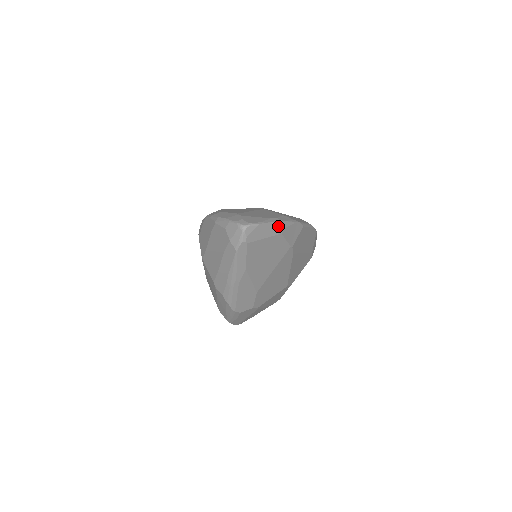
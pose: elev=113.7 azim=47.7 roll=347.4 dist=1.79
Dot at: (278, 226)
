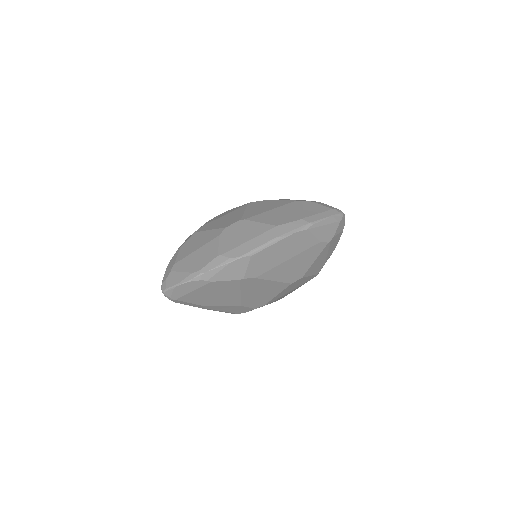
Dot at: (200, 280)
